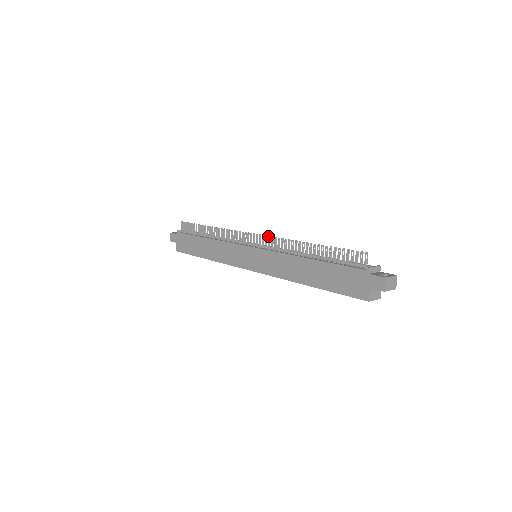
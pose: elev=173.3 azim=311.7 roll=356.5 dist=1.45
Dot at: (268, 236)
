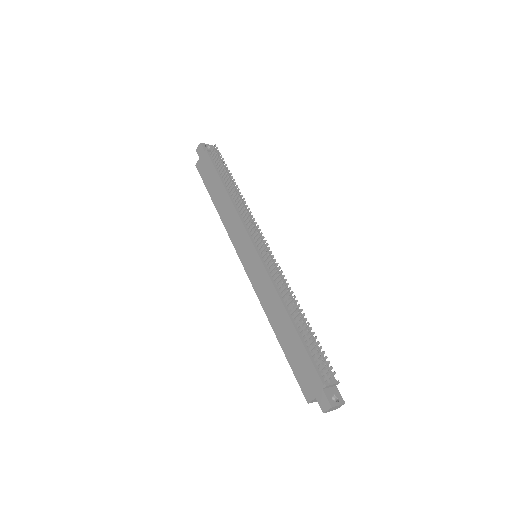
Dot at: occluded
